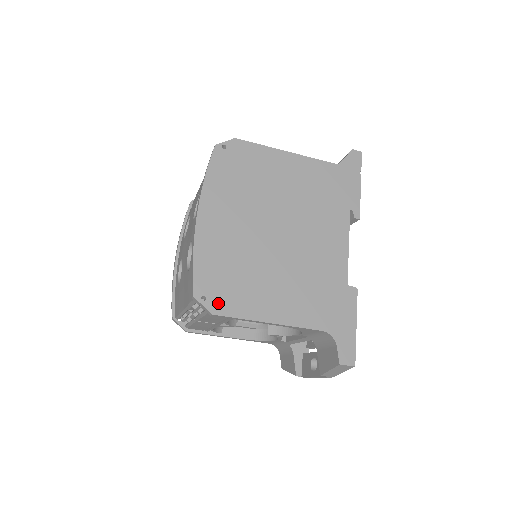
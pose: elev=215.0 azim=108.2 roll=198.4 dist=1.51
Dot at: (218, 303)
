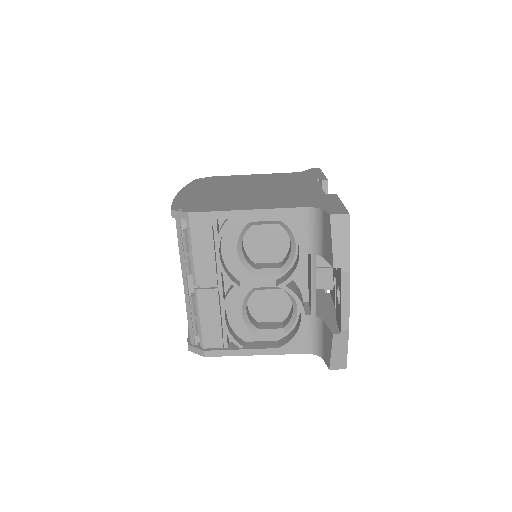
Dot at: (194, 209)
